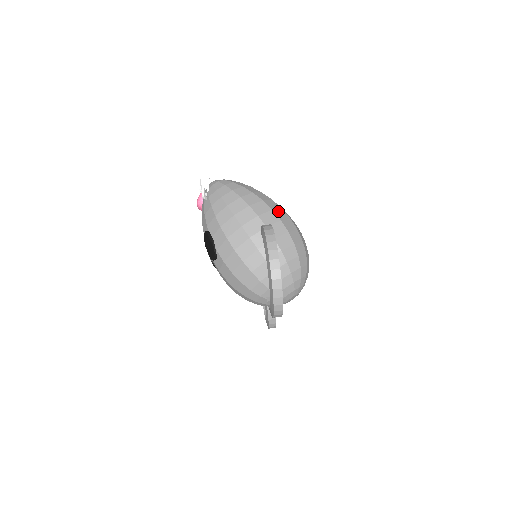
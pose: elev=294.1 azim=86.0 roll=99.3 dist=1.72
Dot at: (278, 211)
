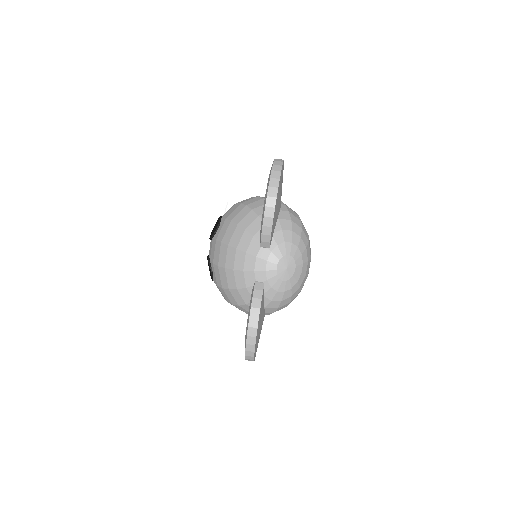
Dot at: occluded
